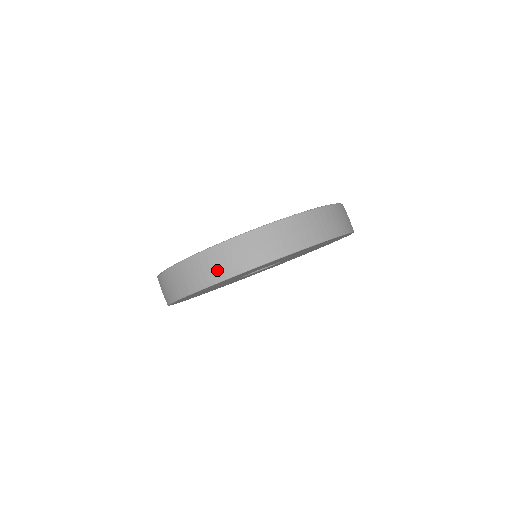
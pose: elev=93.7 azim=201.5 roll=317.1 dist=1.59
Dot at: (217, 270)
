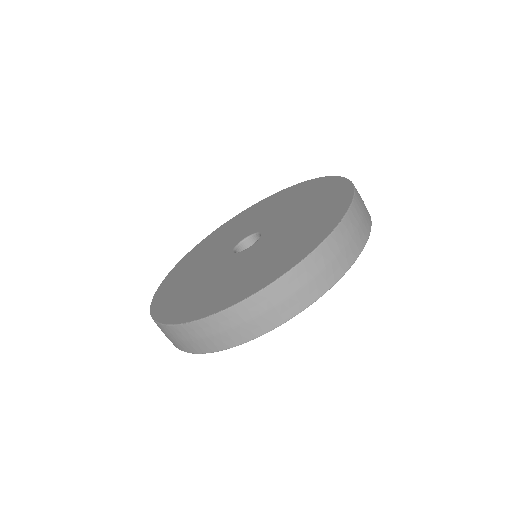
Dot at: occluded
